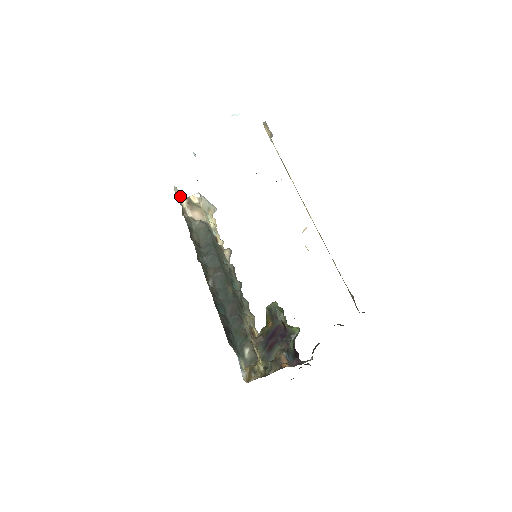
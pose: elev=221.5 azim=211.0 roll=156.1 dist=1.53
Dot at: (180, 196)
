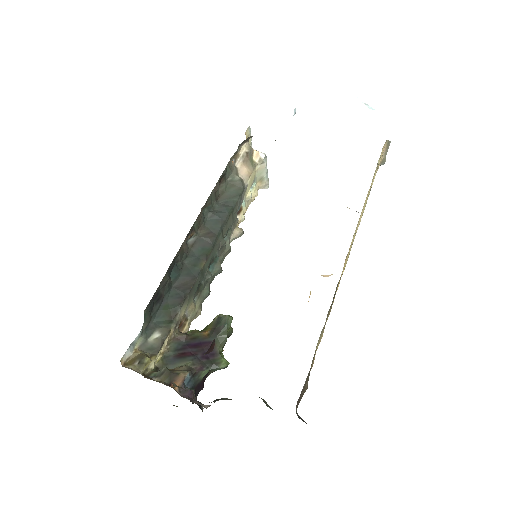
Dot at: occluded
